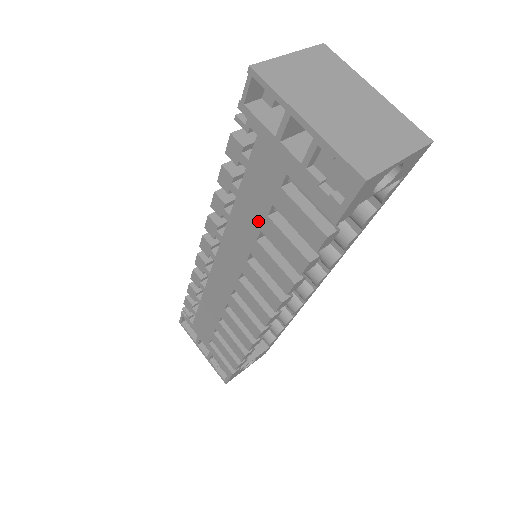
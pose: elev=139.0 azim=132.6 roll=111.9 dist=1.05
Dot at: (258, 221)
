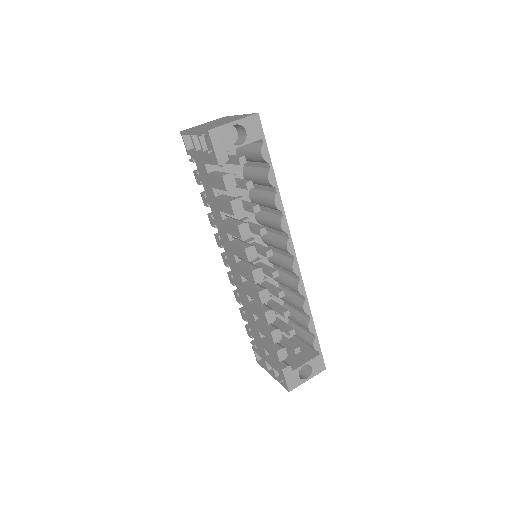
Dot at: (217, 206)
